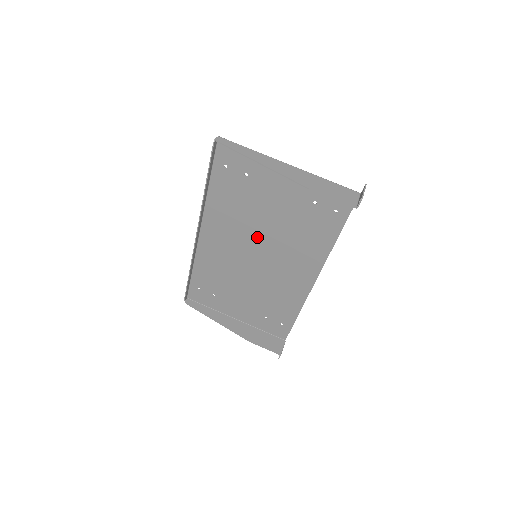
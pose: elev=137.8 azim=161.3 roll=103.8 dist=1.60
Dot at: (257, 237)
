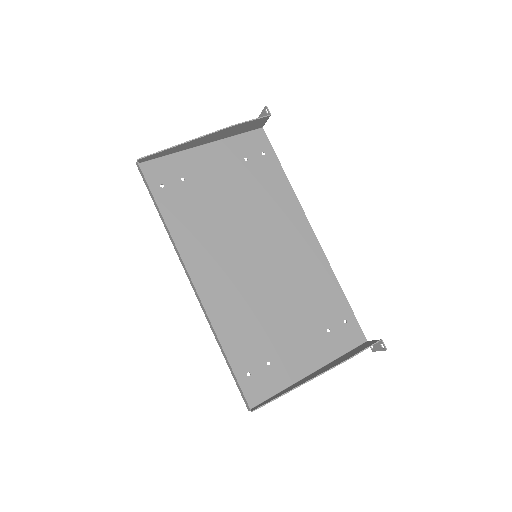
Dot at: (239, 234)
